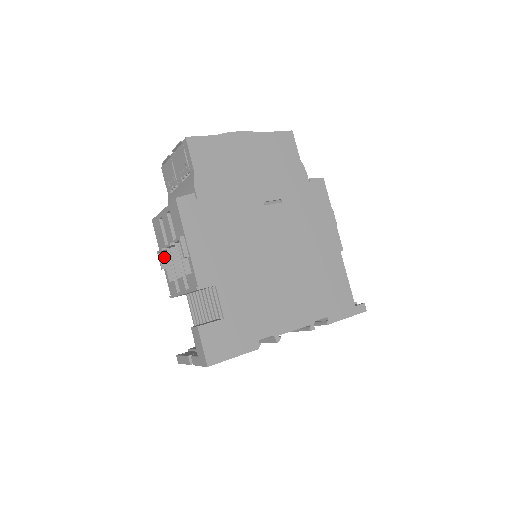
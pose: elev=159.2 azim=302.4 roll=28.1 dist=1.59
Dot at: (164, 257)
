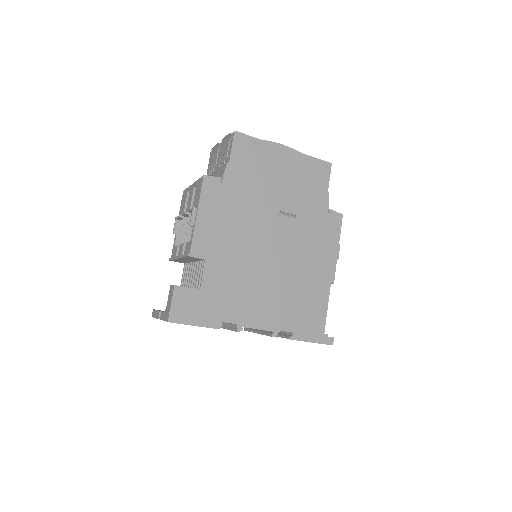
Dot at: (179, 224)
